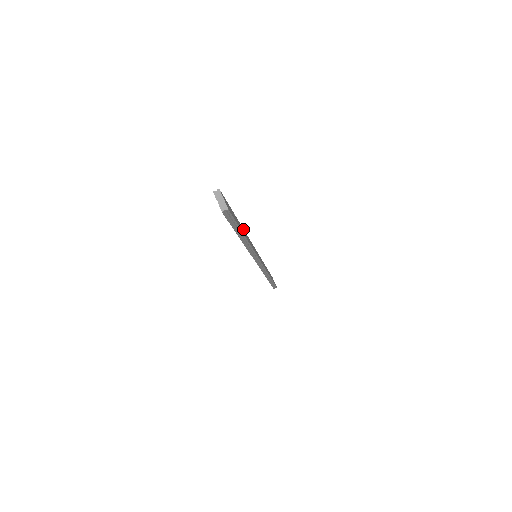
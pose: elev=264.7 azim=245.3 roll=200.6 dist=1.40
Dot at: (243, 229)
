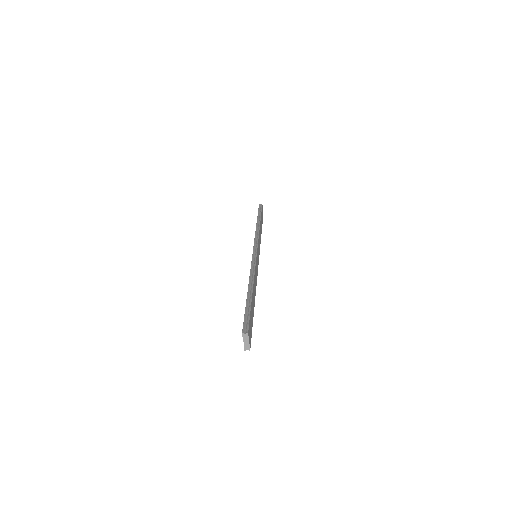
Dot at: (254, 281)
